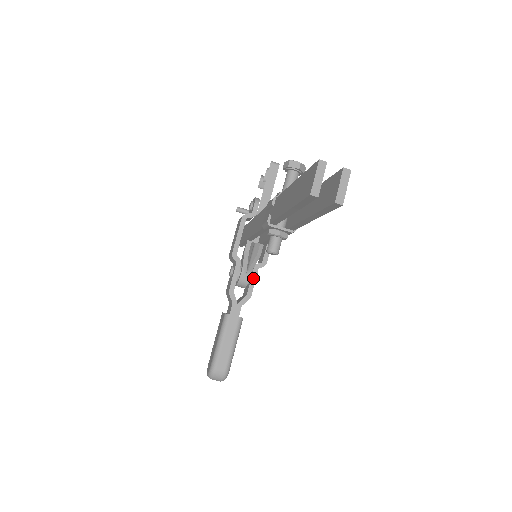
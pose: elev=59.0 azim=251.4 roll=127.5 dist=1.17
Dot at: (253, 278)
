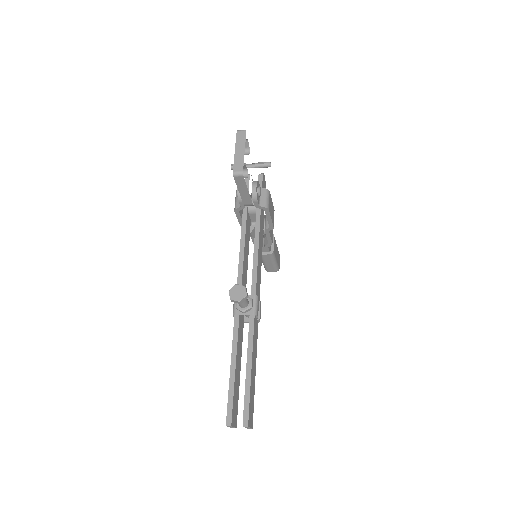
Dot at: (268, 236)
